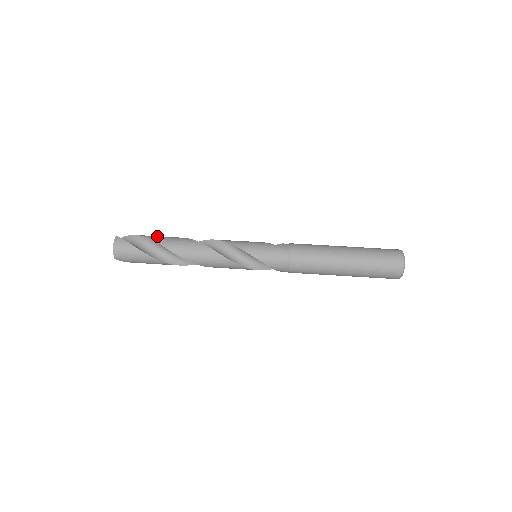
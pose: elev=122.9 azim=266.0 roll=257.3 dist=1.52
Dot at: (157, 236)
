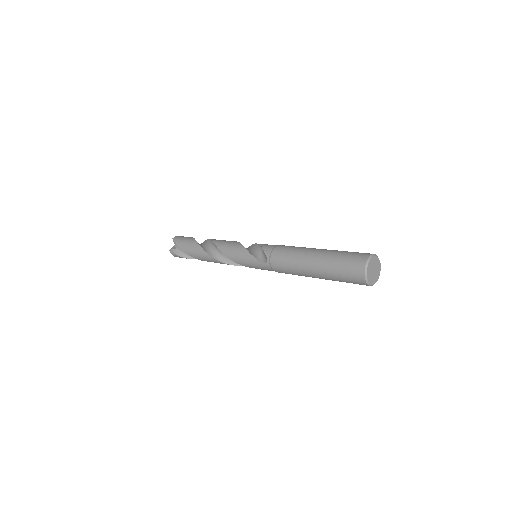
Dot at: occluded
